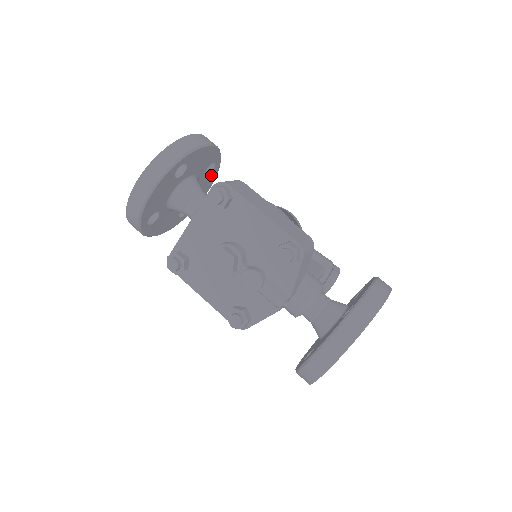
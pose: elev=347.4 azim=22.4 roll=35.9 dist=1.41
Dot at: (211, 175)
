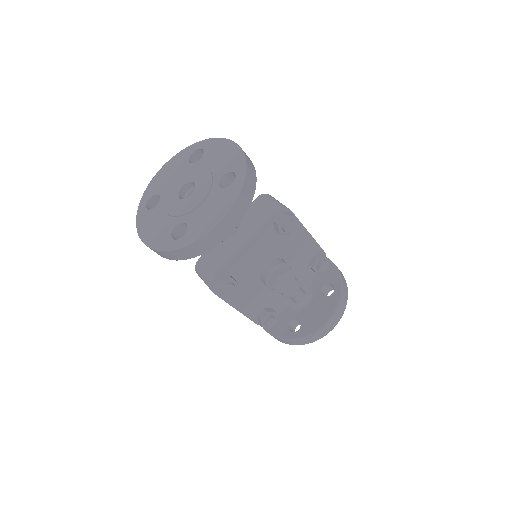
Dot at: occluded
